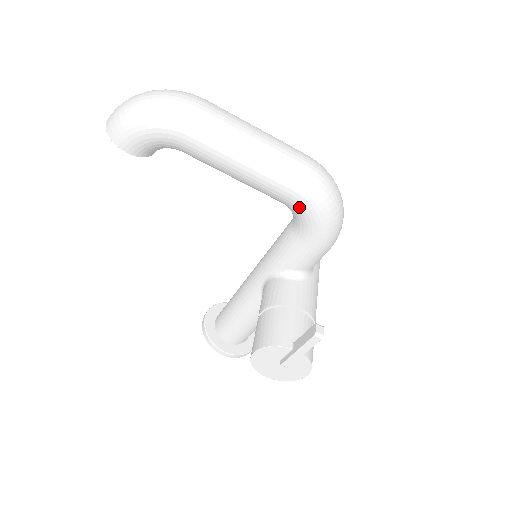
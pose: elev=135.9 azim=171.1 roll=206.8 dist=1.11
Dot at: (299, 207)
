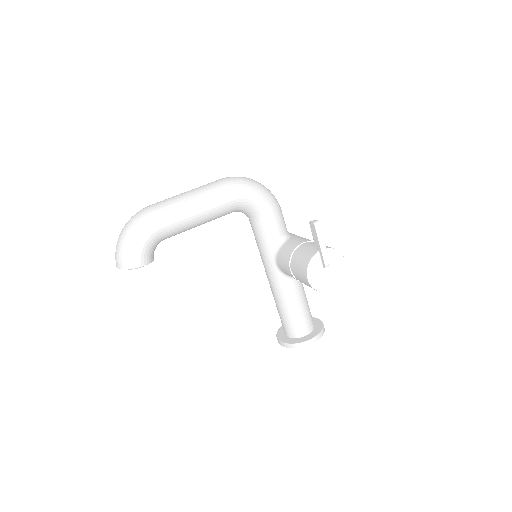
Dot at: (242, 200)
